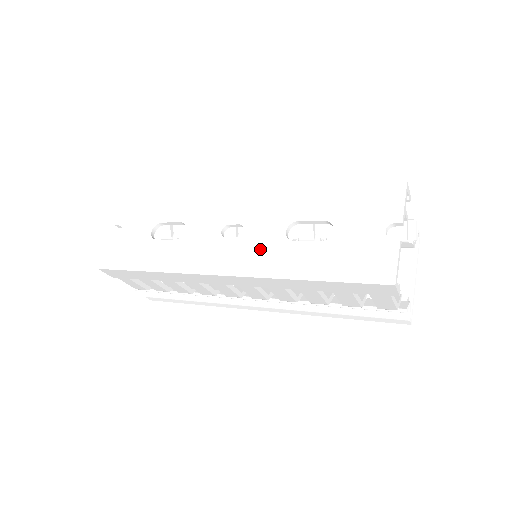
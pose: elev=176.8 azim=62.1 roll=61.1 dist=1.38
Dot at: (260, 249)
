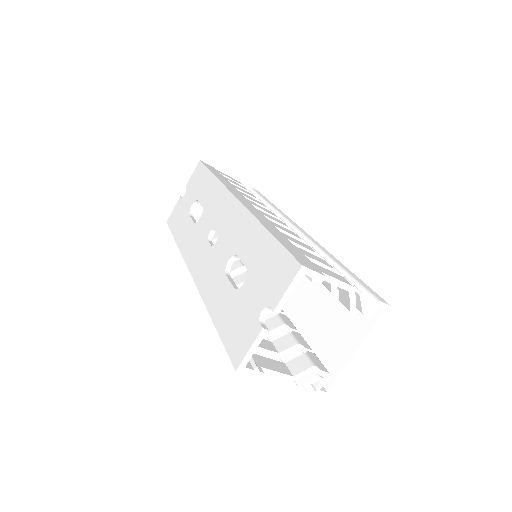
Dot at: (212, 267)
